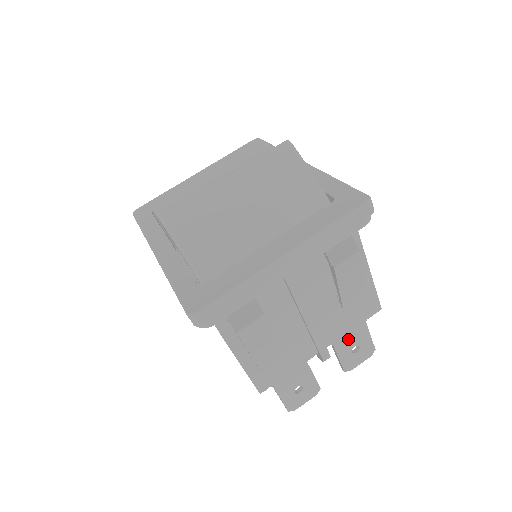
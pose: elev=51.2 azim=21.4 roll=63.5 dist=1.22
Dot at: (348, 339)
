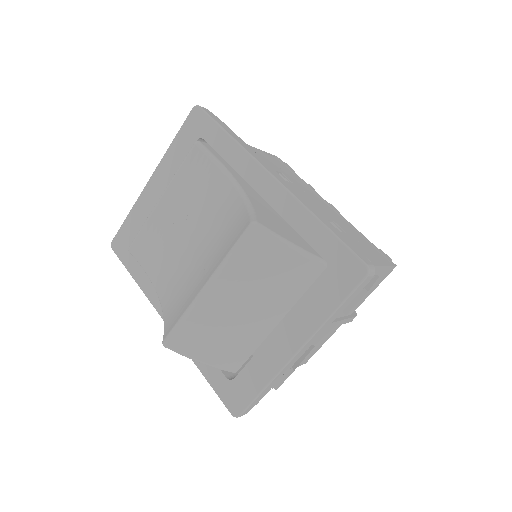
Dot at: occluded
